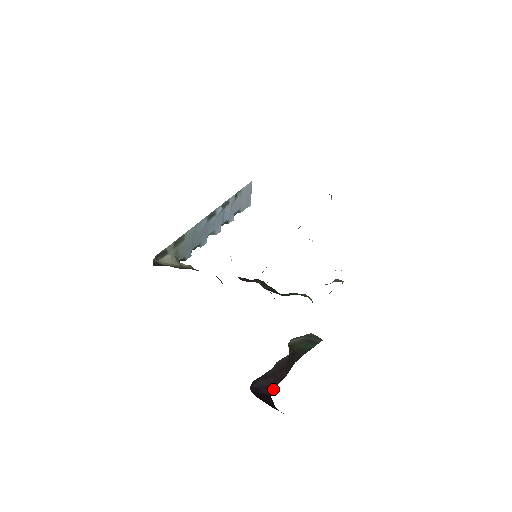
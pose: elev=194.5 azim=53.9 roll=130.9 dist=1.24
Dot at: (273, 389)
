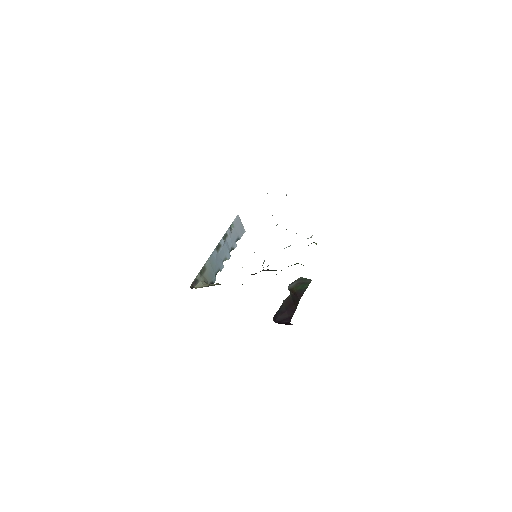
Dot at: (290, 319)
